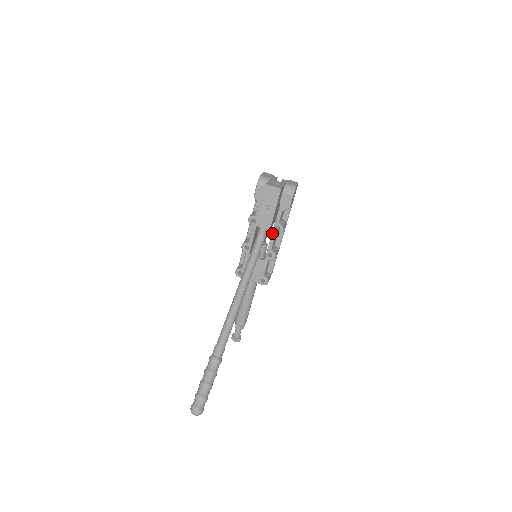
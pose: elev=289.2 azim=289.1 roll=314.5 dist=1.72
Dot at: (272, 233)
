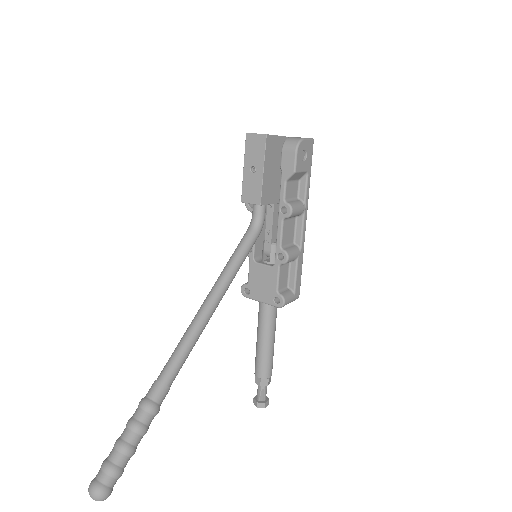
Dot at: (278, 219)
